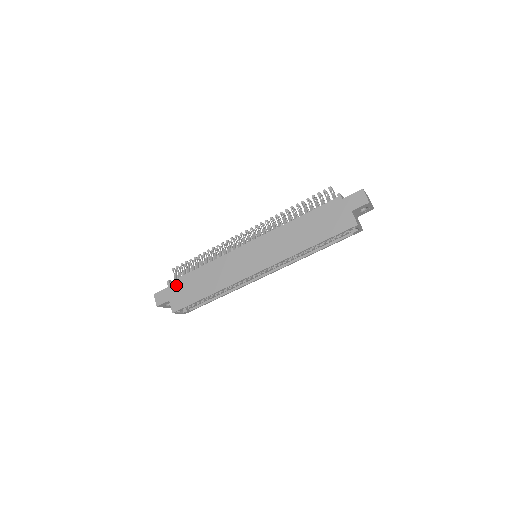
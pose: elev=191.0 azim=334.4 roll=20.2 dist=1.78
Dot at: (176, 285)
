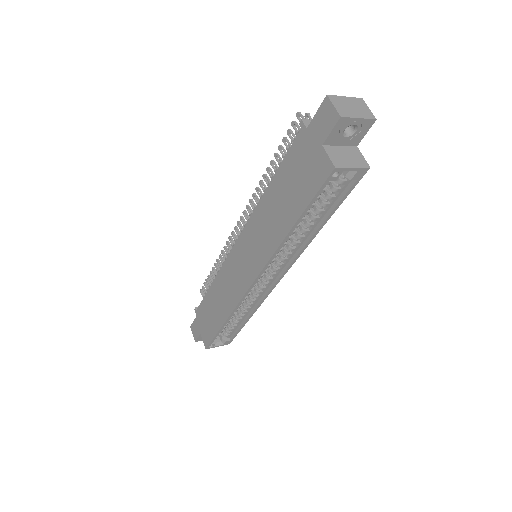
Dot at: (200, 313)
